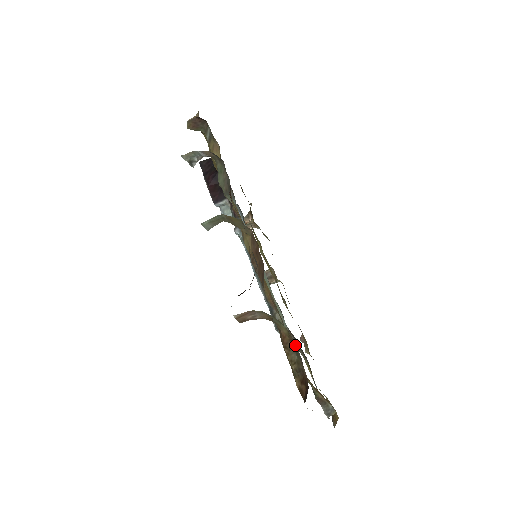
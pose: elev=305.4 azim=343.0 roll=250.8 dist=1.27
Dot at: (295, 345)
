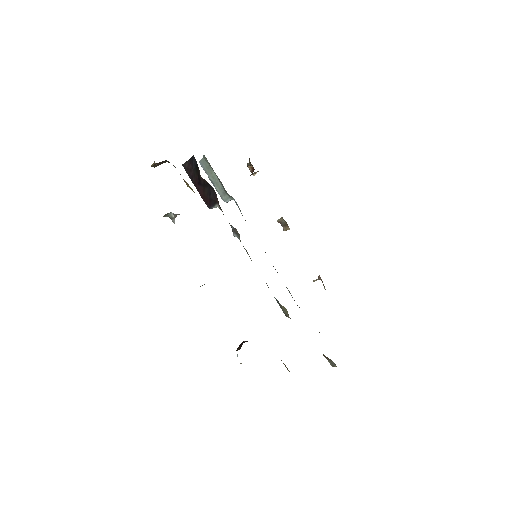
Dot at: occluded
